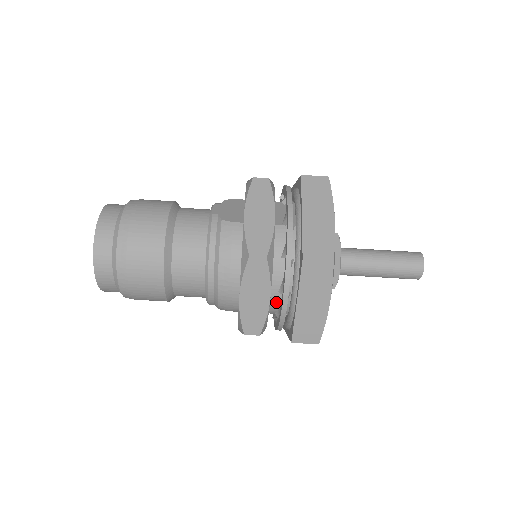
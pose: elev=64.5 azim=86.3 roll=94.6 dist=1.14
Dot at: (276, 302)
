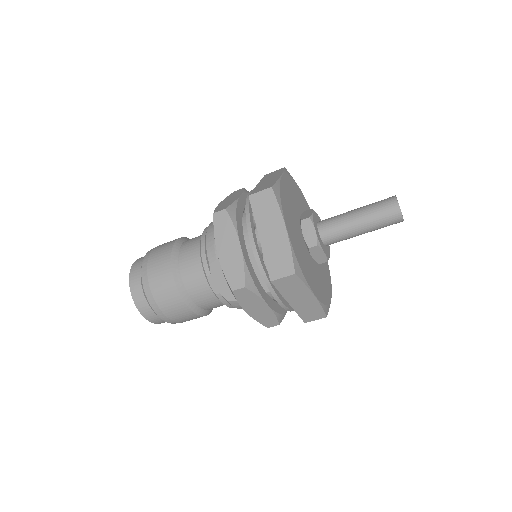
Dot at: occluded
